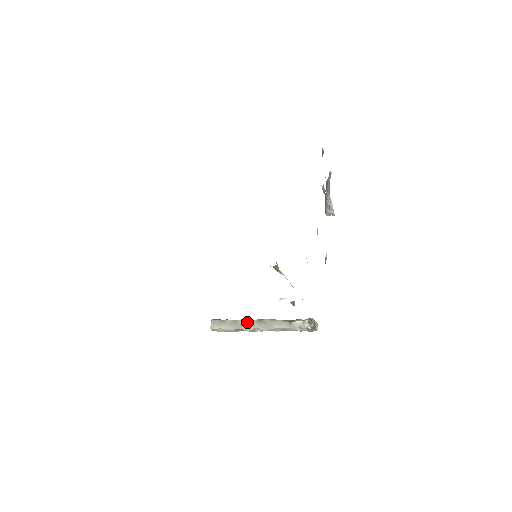
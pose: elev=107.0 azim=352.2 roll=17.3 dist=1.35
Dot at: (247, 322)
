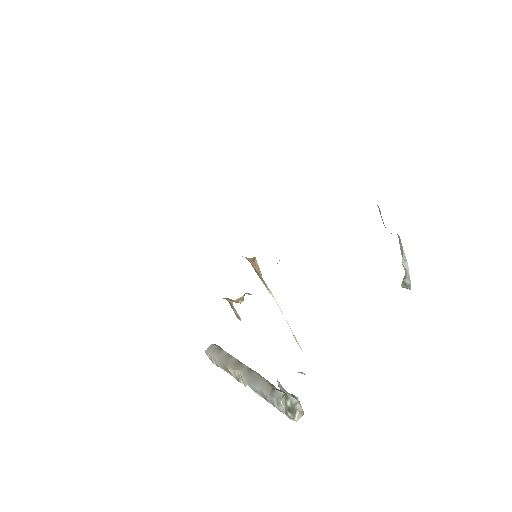
Dot at: (238, 363)
